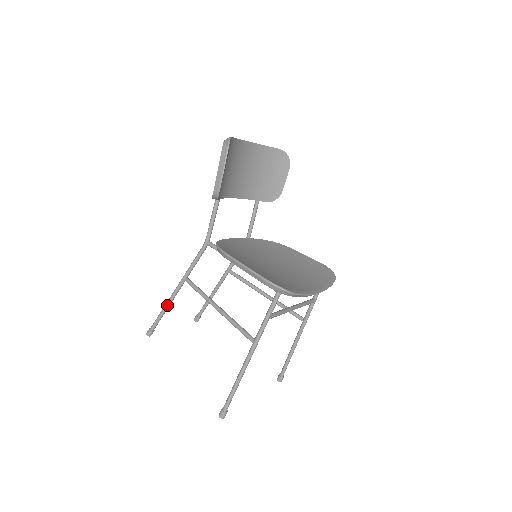
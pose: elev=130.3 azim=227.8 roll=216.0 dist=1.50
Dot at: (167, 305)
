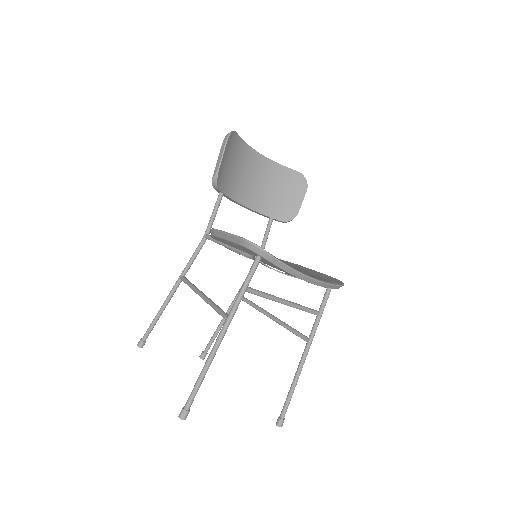
Dot at: (161, 309)
